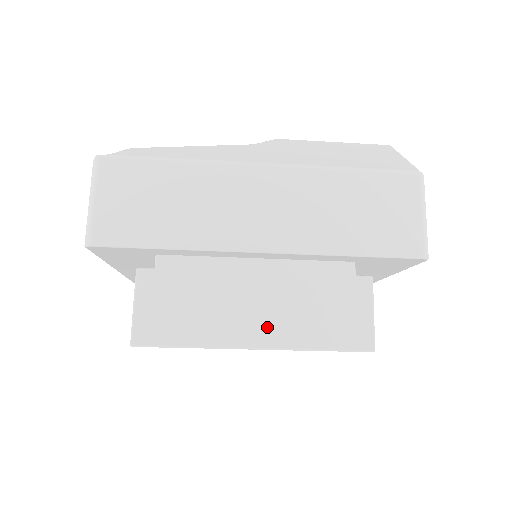
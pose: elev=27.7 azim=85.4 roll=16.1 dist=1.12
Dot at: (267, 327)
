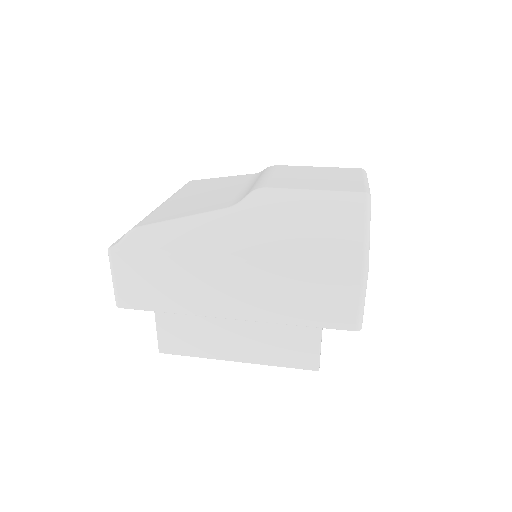
Dot at: (244, 351)
